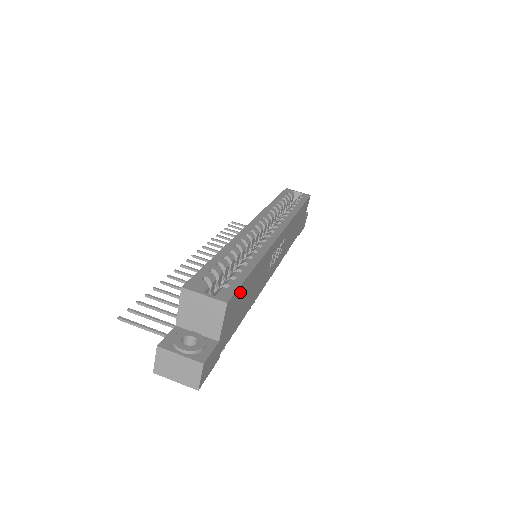
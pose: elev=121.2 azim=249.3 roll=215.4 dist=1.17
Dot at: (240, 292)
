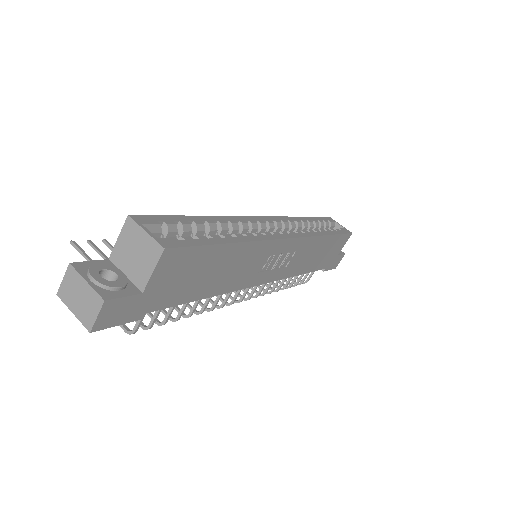
Dot at: (195, 255)
